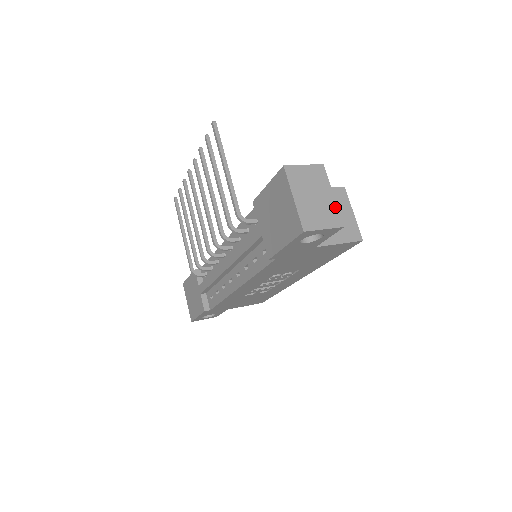
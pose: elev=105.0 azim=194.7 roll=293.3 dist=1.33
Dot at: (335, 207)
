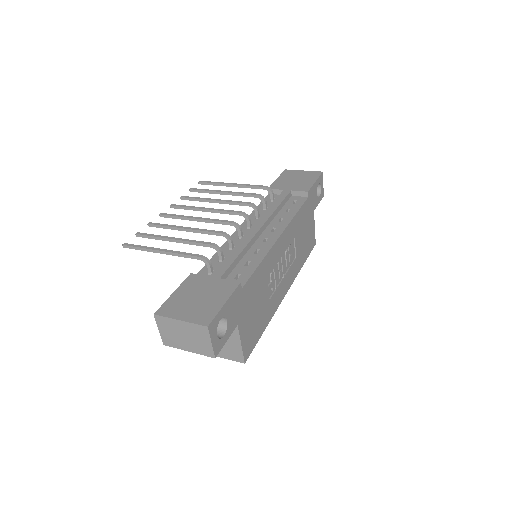
Dot at: occluded
